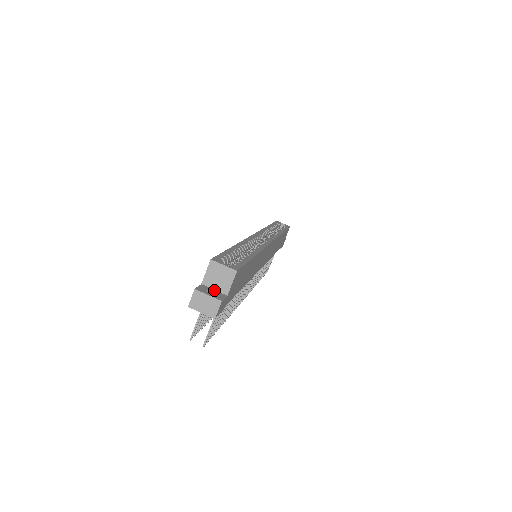
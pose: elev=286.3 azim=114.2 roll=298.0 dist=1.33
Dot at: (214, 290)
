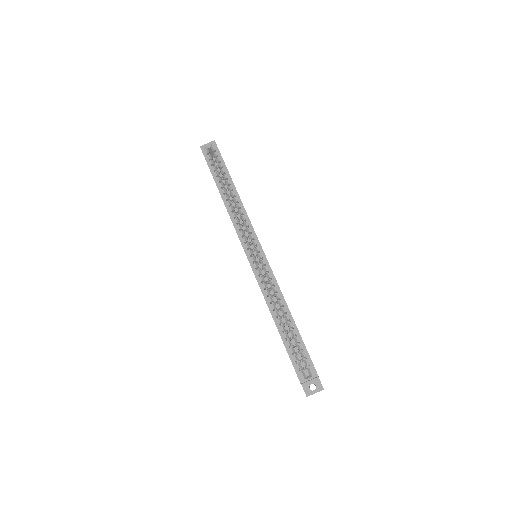
Dot at: (310, 381)
